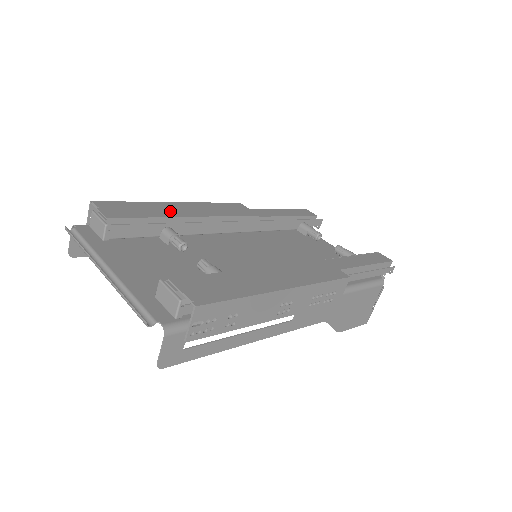
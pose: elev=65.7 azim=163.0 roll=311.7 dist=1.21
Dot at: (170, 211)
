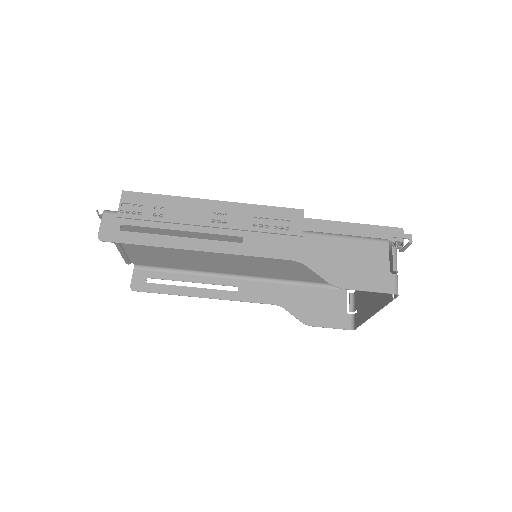
Dot at: occluded
